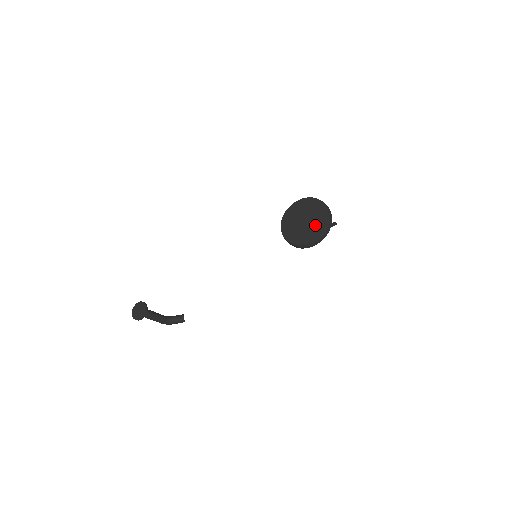
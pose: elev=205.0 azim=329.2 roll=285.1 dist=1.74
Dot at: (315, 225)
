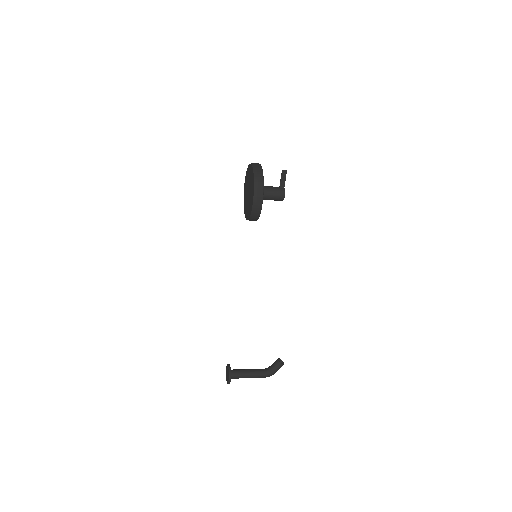
Dot at: (251, 187)
